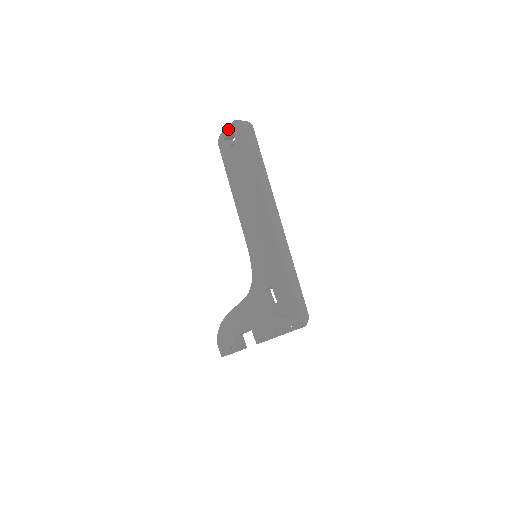
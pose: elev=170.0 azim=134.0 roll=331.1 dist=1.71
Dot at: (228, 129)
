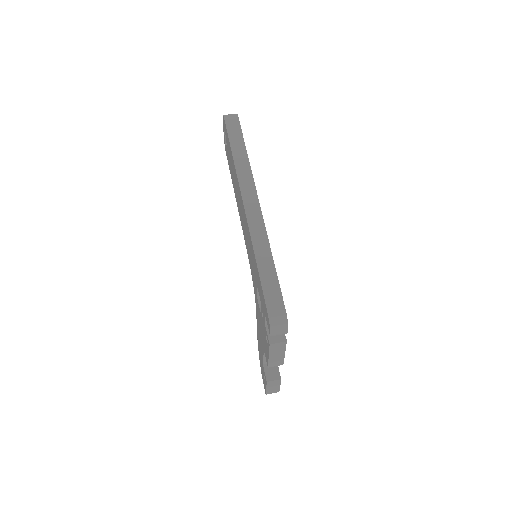
Dot at: (223, 130)
